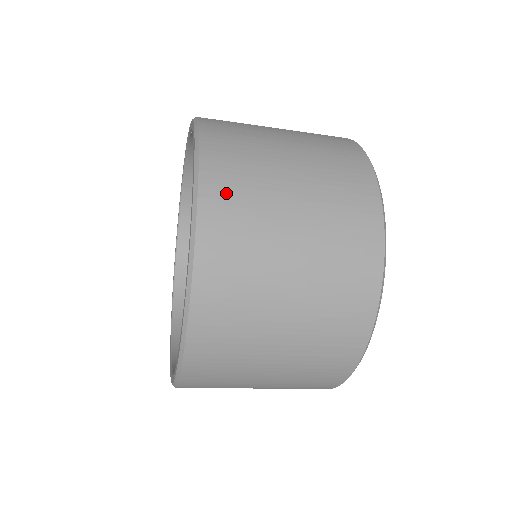
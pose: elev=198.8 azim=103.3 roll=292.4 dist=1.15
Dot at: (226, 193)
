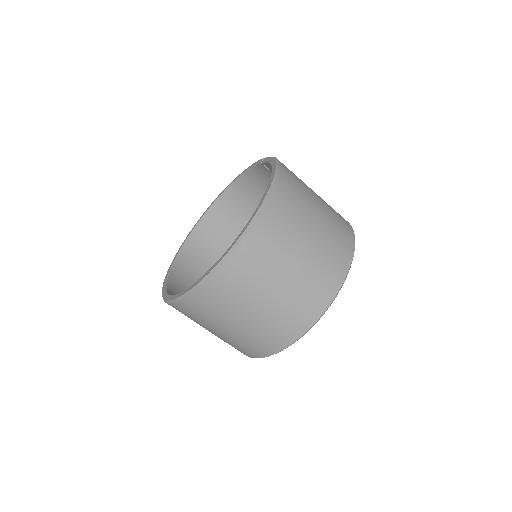
Dot at: (283, 205)
